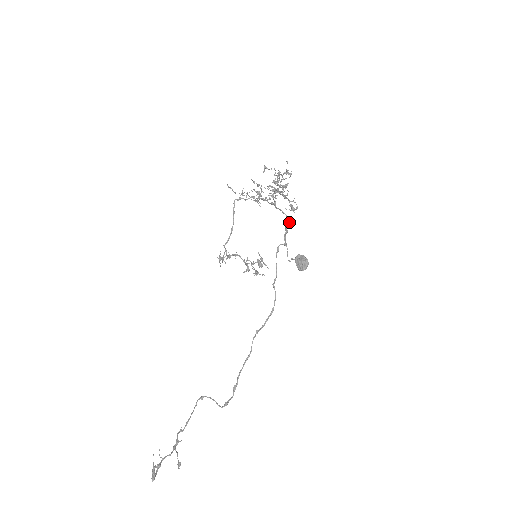
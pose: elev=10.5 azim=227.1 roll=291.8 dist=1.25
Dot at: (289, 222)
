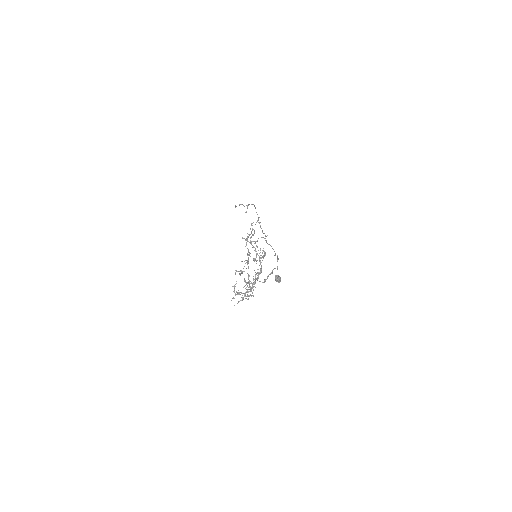
Dot at: (264, 282)
